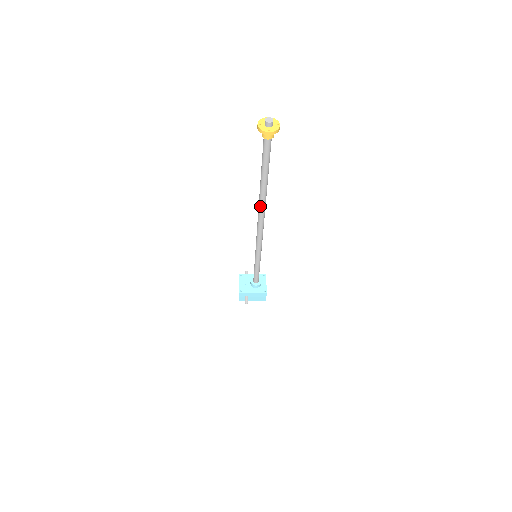
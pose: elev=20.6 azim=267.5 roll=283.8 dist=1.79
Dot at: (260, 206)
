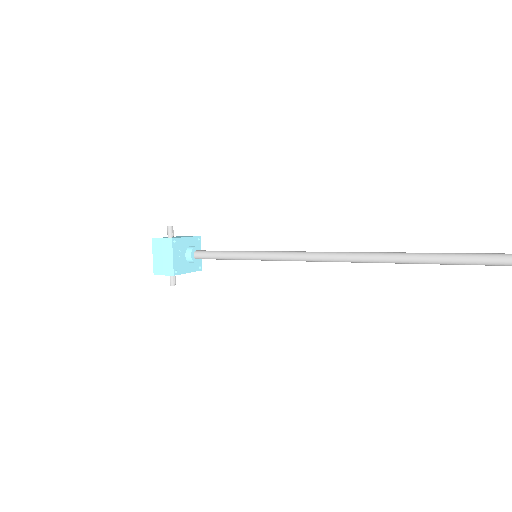
Dot at: (383, 262)
